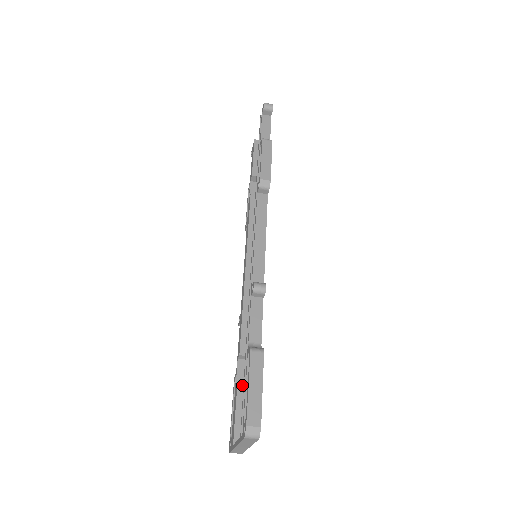
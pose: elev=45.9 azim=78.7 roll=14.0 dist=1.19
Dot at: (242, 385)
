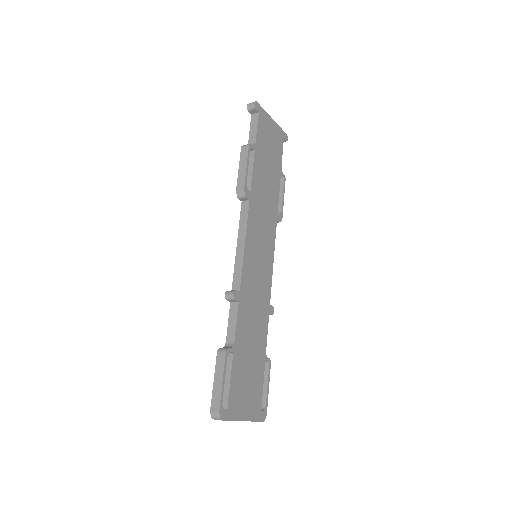
Dot at: occluded
